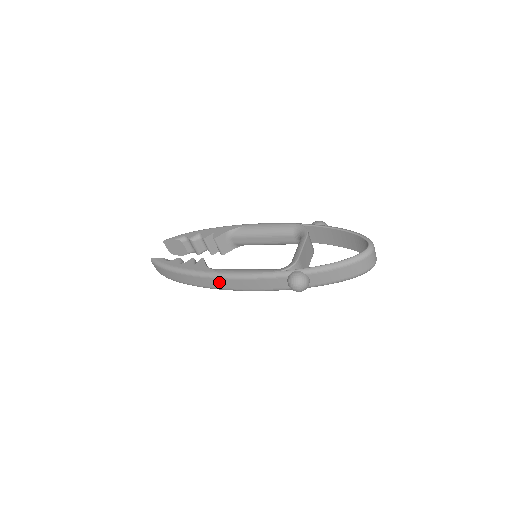
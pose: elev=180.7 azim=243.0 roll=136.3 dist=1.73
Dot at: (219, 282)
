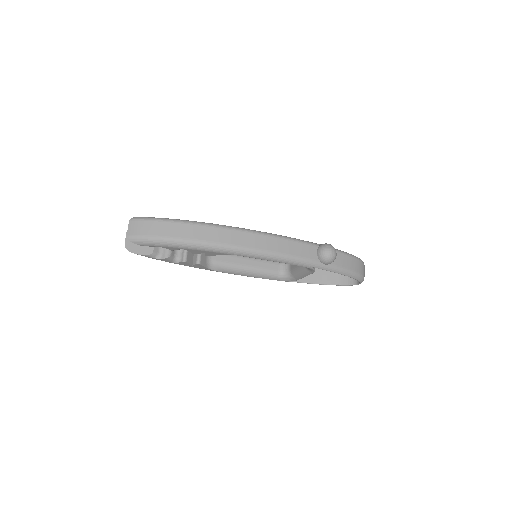
Dot at: (245, 237)
